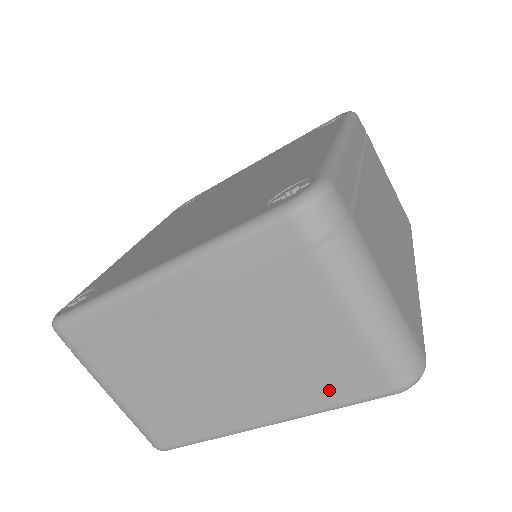
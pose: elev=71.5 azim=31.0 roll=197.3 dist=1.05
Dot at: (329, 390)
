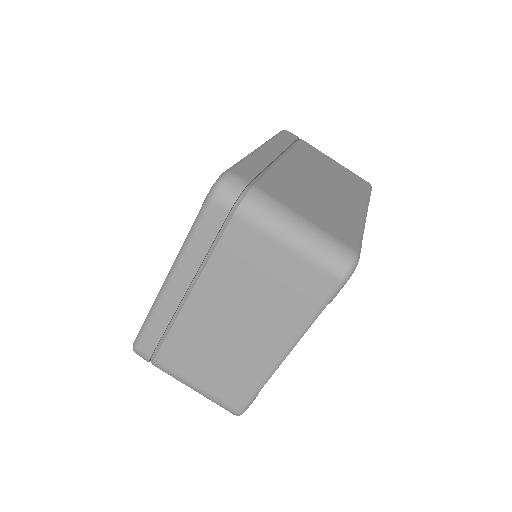
Dot at: (304, 303)
